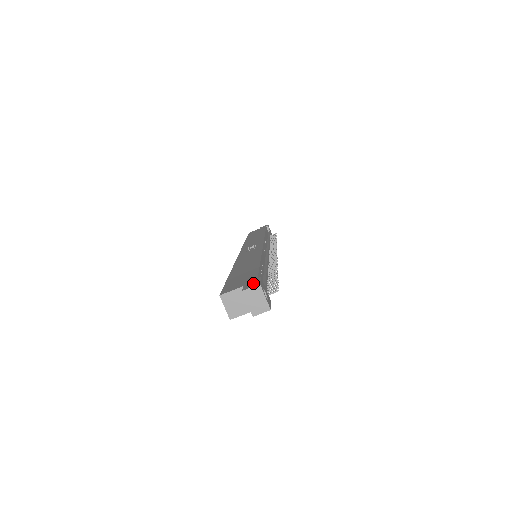
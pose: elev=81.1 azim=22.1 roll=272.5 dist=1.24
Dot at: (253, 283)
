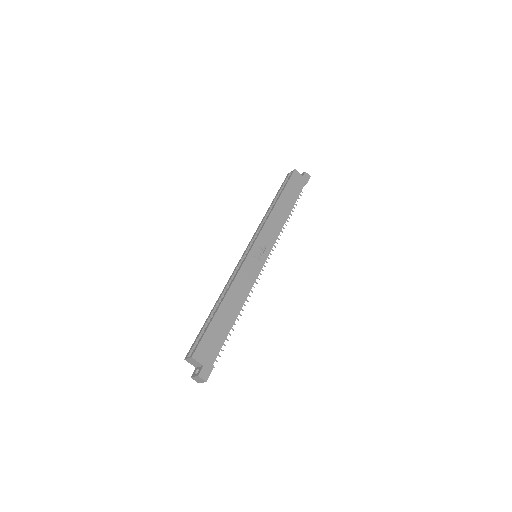
Dot at: (207, 372)
